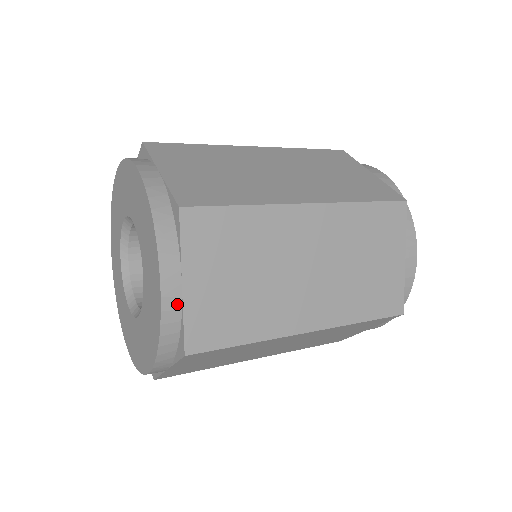
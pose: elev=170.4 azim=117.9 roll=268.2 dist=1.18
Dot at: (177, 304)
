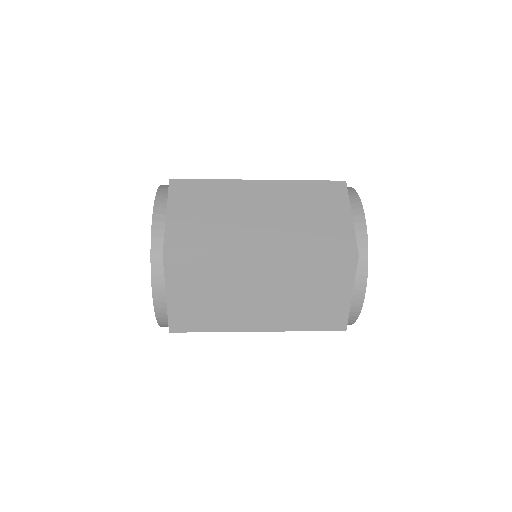
Dot at: (162, 226)
